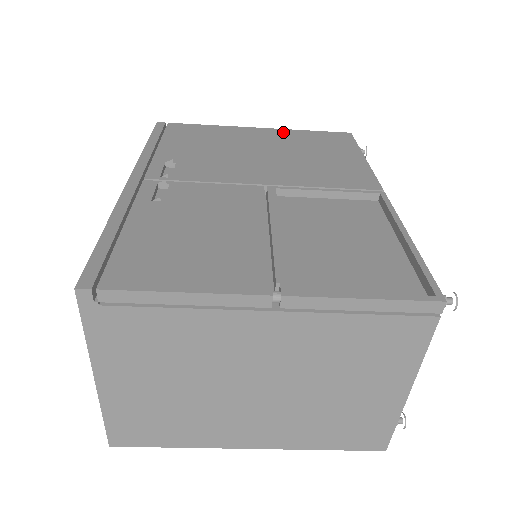
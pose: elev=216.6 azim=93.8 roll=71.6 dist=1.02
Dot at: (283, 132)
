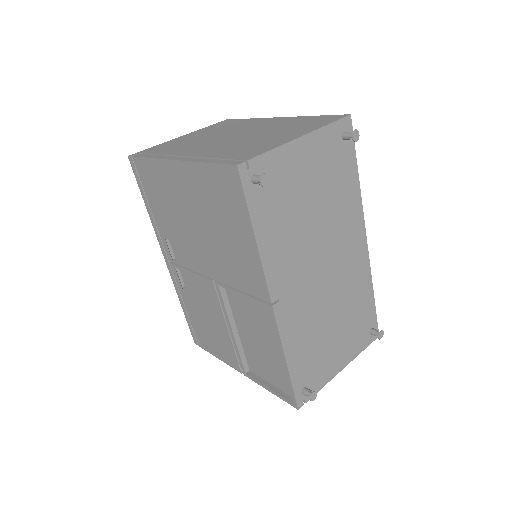
Dot at: (191, 172)
